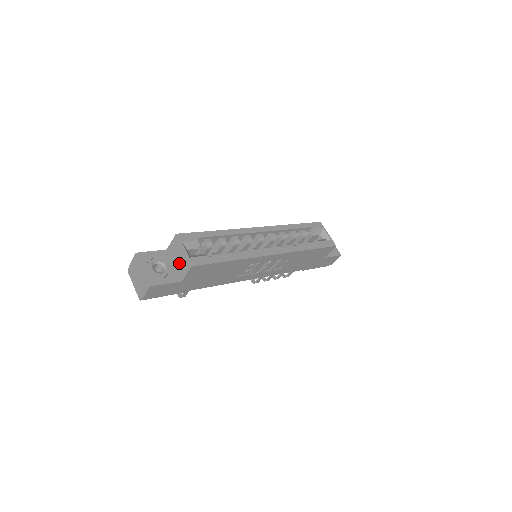
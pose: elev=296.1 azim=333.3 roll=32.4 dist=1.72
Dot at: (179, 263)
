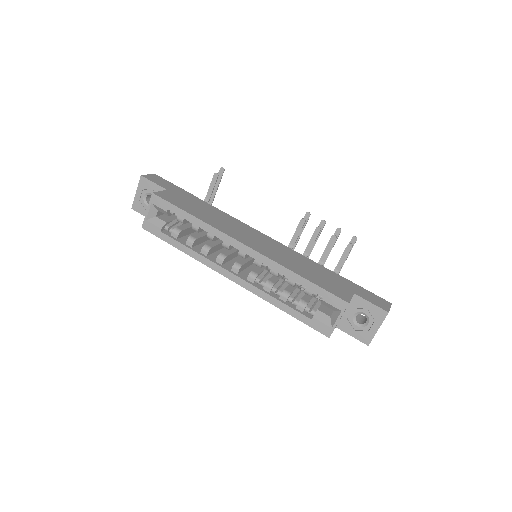
Dot at: occluded
